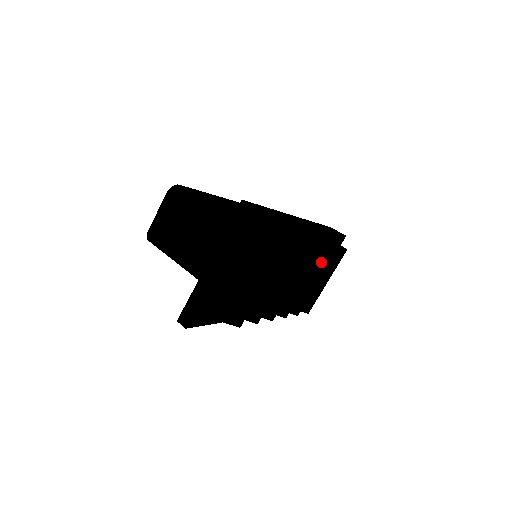
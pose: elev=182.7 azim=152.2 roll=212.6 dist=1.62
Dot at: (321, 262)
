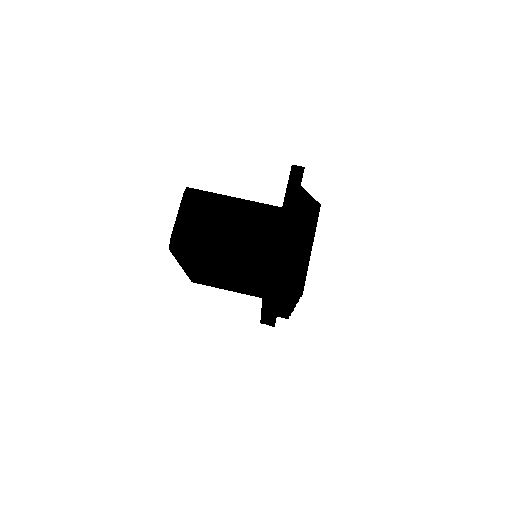
Dot at: occluded
